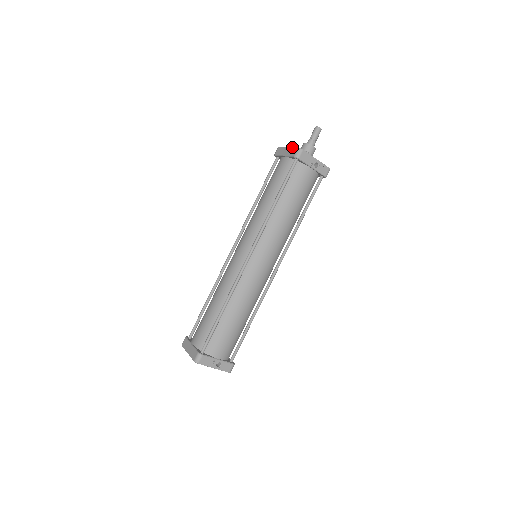
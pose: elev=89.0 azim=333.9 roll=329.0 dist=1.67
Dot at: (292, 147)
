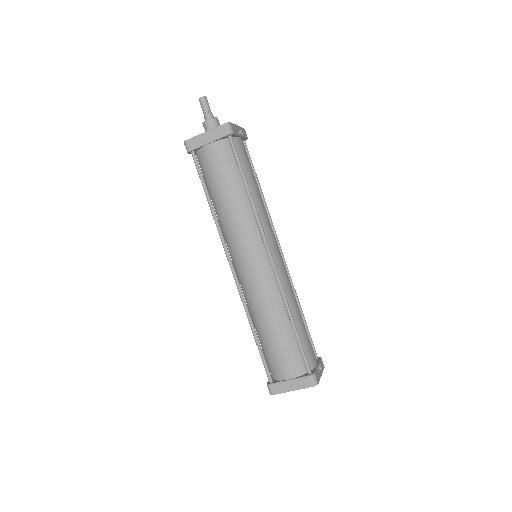
Dot at: (213, 128)
